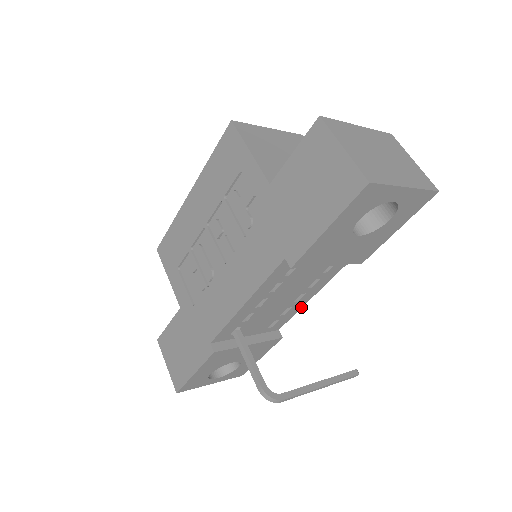
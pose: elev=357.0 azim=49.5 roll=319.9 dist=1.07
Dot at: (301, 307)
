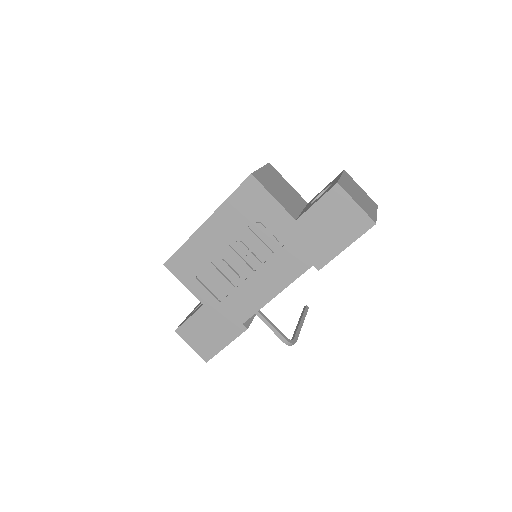
Dot at: occluded
